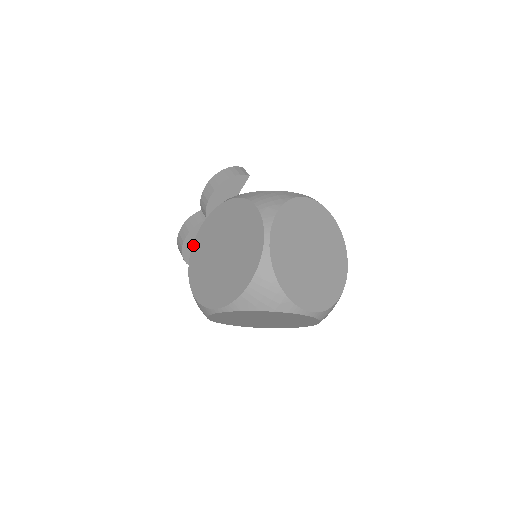
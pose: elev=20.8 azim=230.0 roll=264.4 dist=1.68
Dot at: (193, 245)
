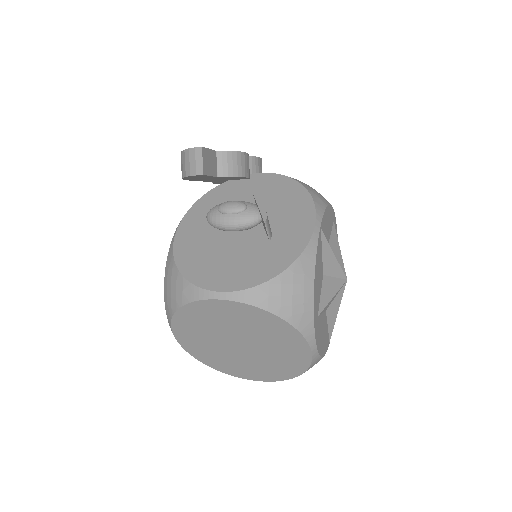
Dot at: occluded
